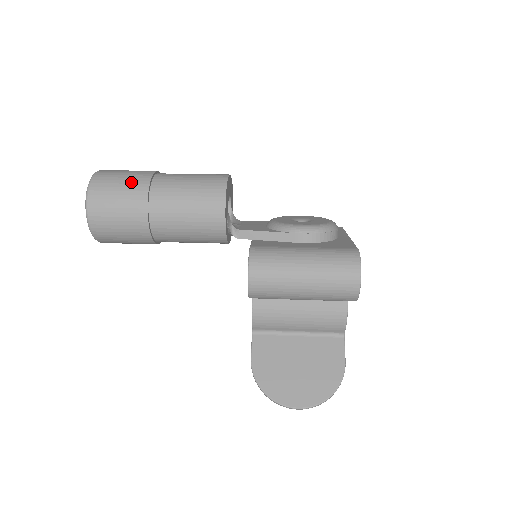
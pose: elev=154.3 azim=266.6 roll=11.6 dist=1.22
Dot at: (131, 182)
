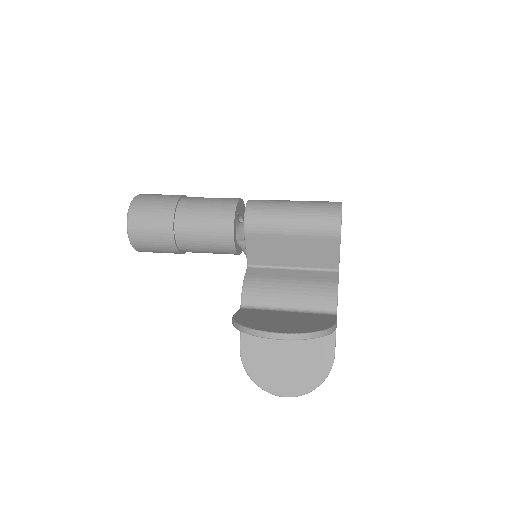
Dot at: occluded
